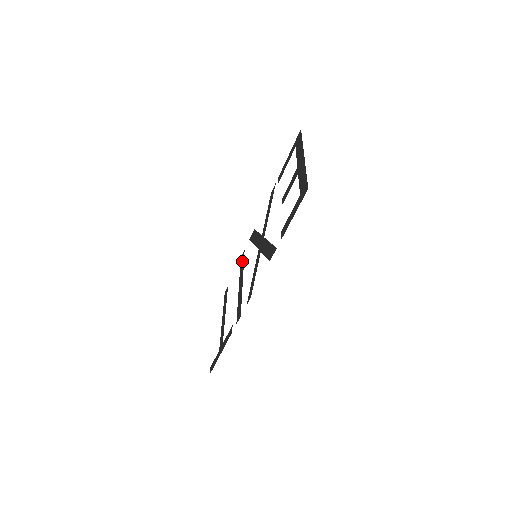
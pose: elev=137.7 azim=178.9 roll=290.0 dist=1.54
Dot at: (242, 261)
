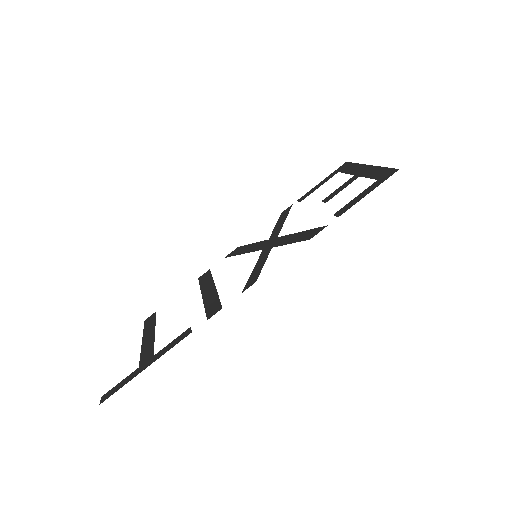
Dot at: (206, 277)
